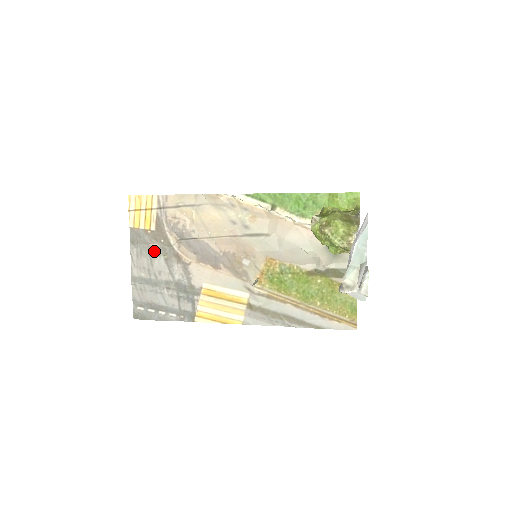
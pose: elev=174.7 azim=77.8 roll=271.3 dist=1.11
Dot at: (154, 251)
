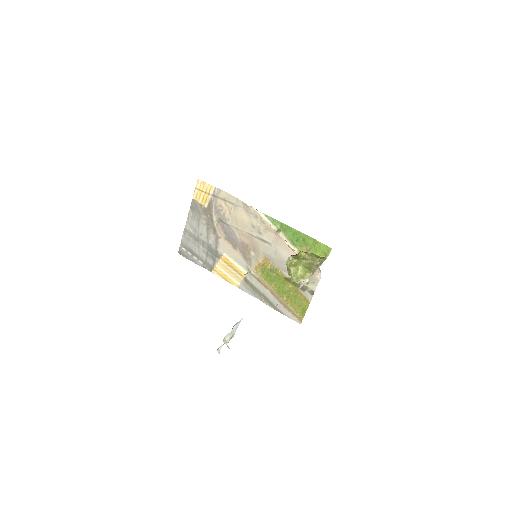
Dot at: (202, 220)
